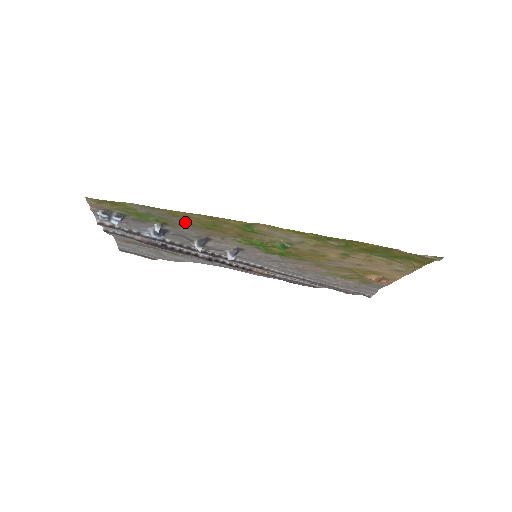
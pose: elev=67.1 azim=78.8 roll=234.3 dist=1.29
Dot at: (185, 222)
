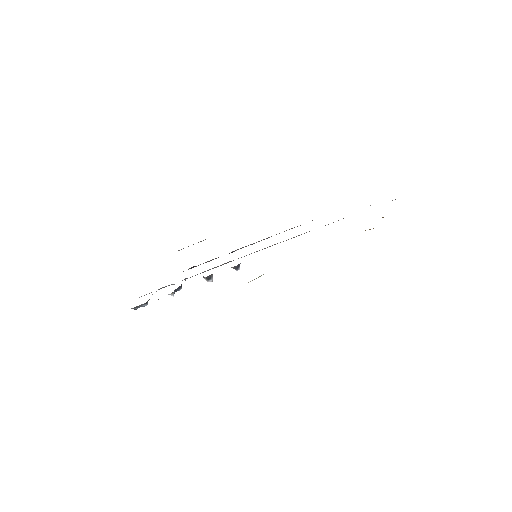
Dot at: occluded
